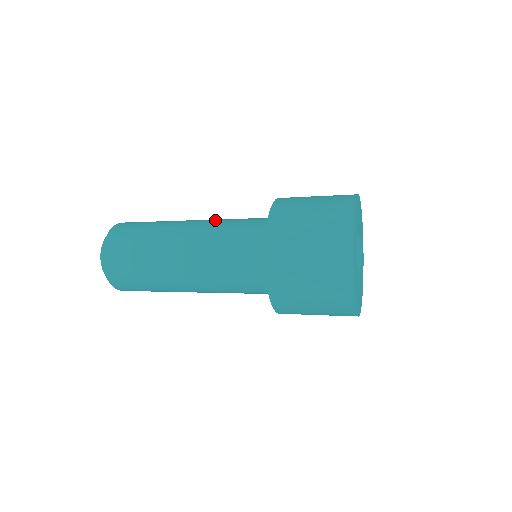
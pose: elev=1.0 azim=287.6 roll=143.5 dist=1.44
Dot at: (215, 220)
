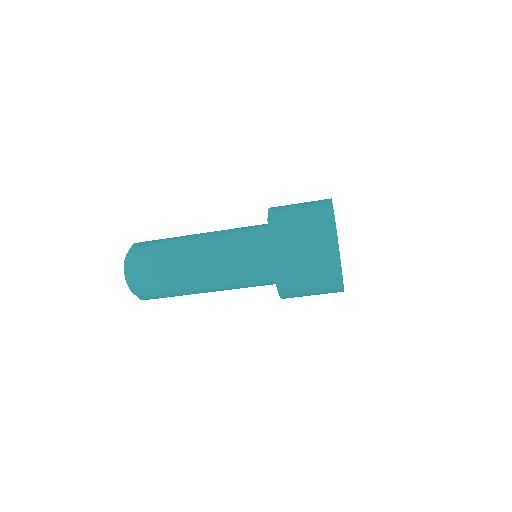
Dot at: occluded
